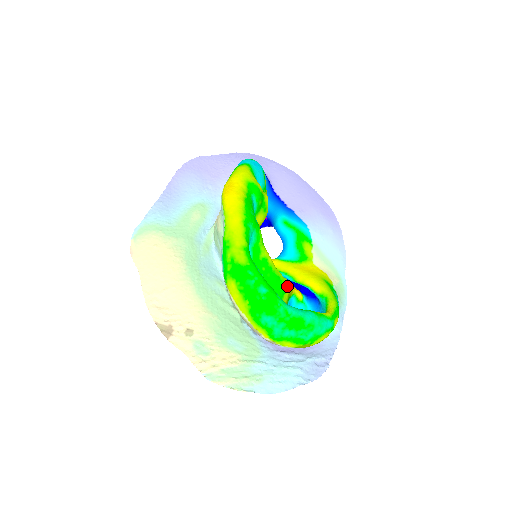
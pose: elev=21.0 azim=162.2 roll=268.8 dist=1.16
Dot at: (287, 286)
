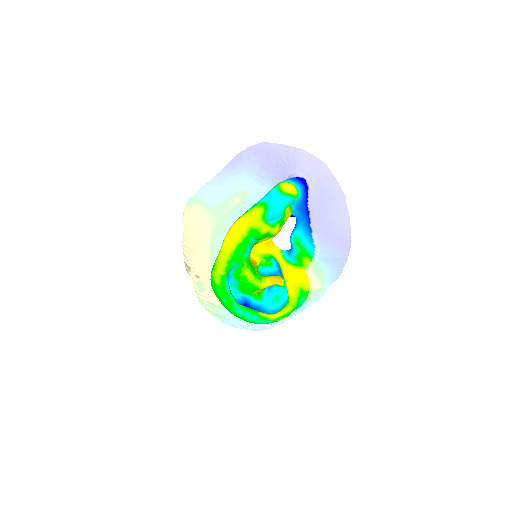
Dot at: (260, 288)
